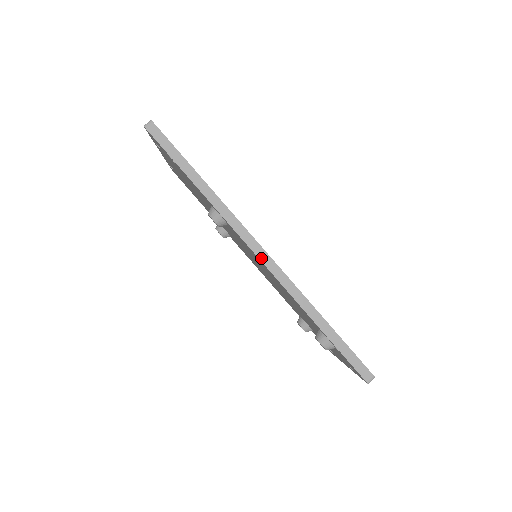
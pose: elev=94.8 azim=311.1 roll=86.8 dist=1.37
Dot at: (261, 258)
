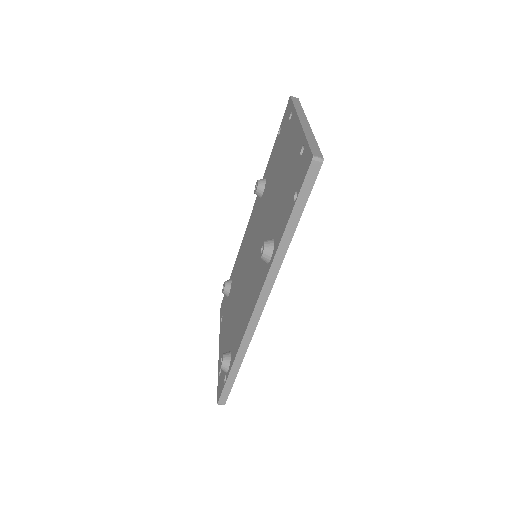
Dot at: (256, 310)
